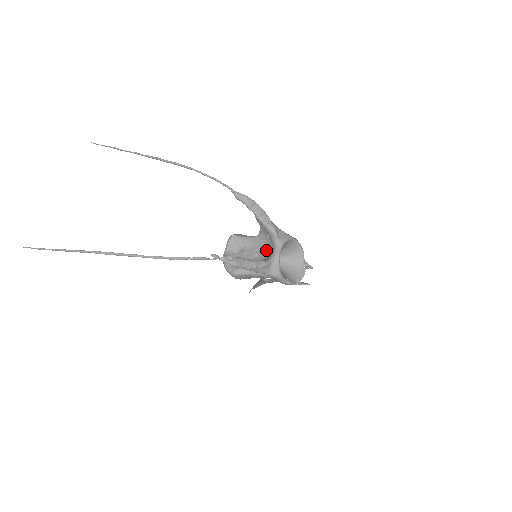
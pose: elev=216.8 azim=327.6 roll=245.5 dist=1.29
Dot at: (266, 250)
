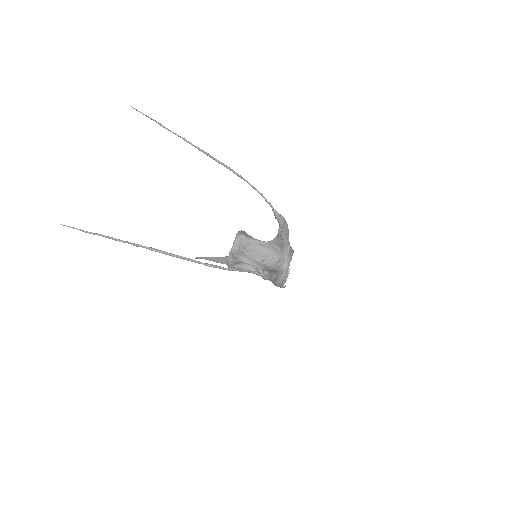
Dot at: (273, 257)
